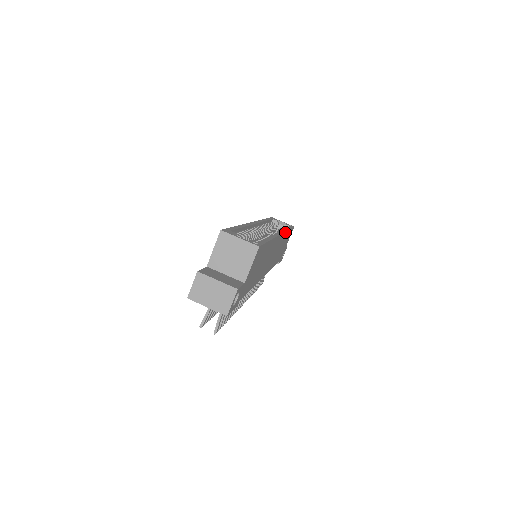
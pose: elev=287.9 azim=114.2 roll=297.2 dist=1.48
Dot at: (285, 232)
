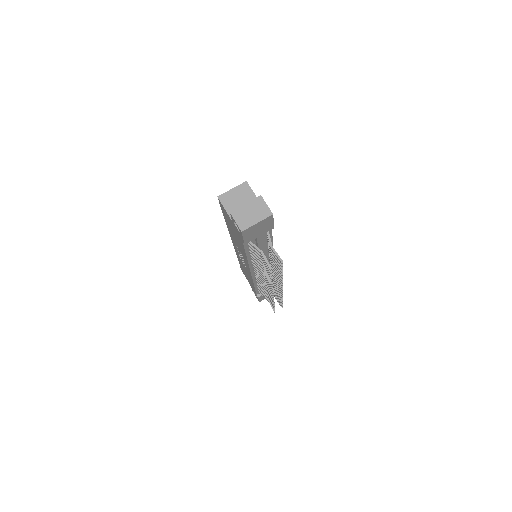
Dot at: occluded
